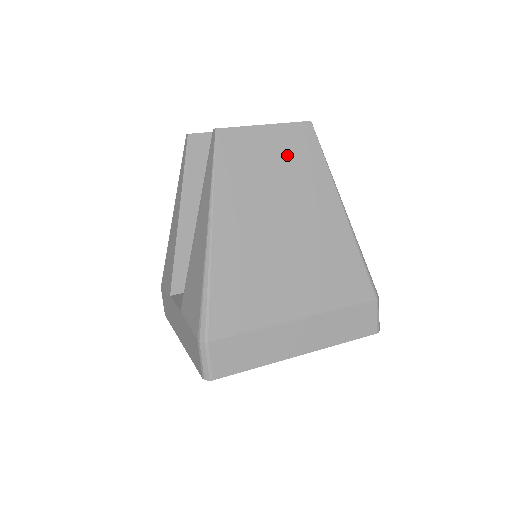
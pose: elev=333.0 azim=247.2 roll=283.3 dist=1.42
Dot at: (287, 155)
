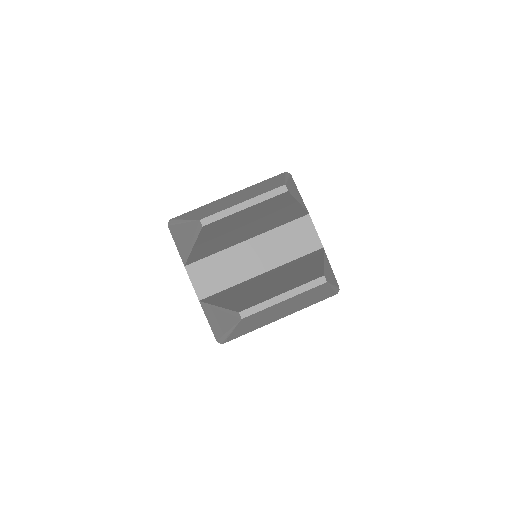
Dot at: (298, 298)
